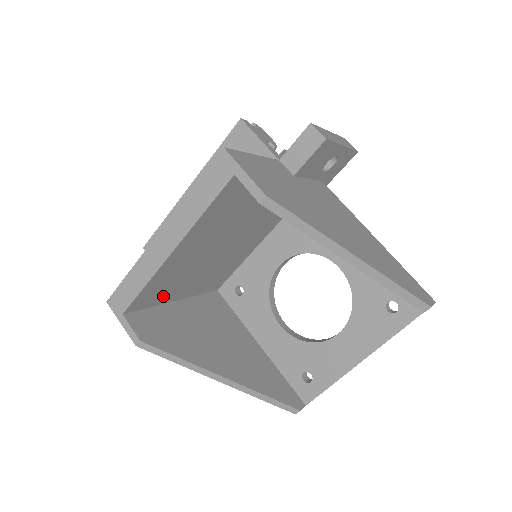
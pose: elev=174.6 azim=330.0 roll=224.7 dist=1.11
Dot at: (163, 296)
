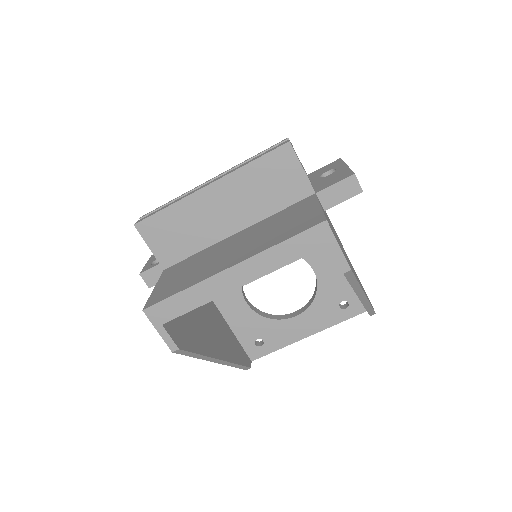
Dot at: occluded
